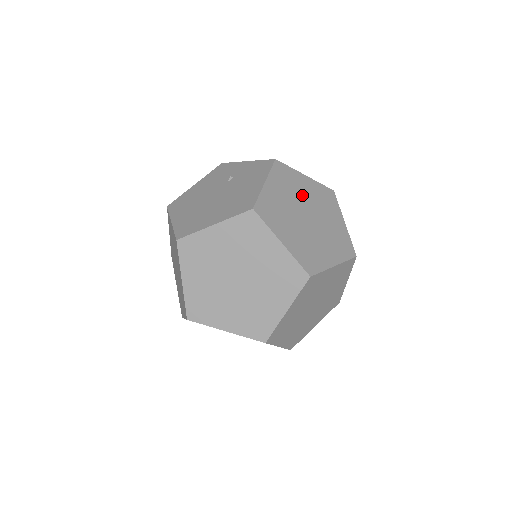
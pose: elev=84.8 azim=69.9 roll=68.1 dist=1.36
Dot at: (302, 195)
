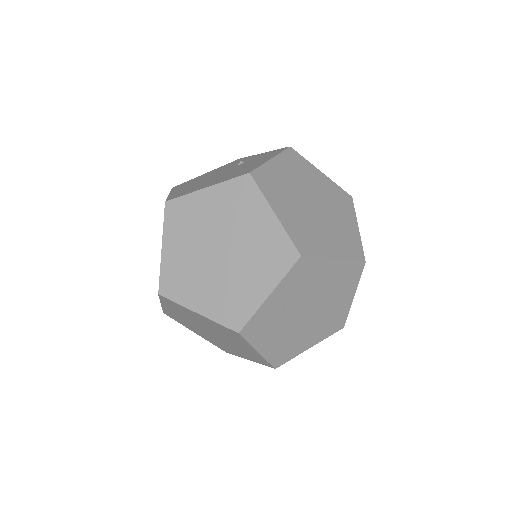
Dot at: (312, 185)
